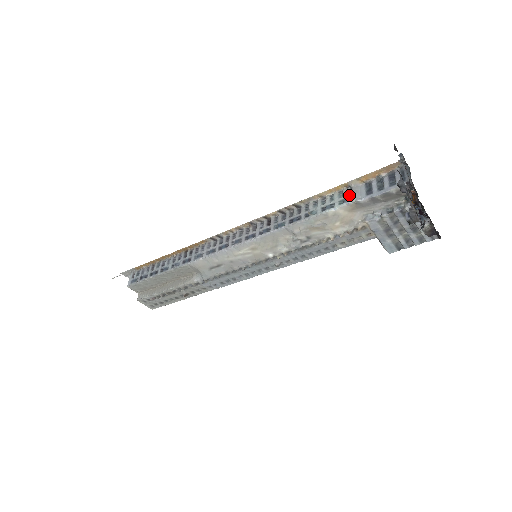
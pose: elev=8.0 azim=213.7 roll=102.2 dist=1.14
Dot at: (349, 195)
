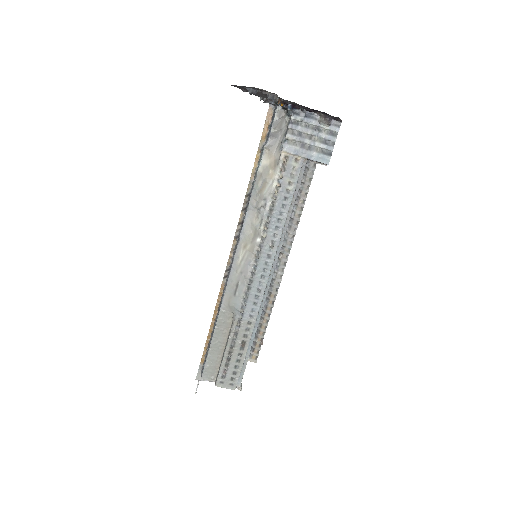
Dot at: (262, 151)
